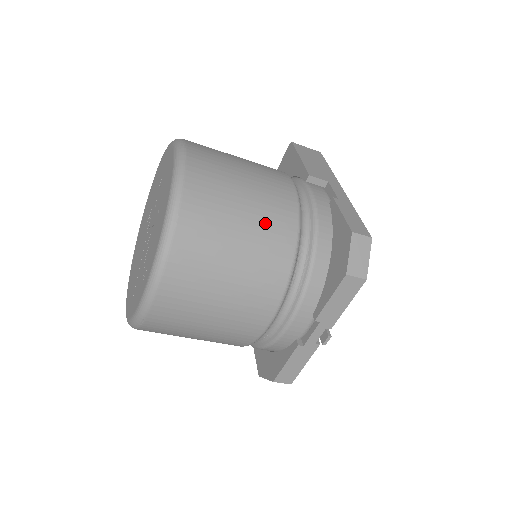
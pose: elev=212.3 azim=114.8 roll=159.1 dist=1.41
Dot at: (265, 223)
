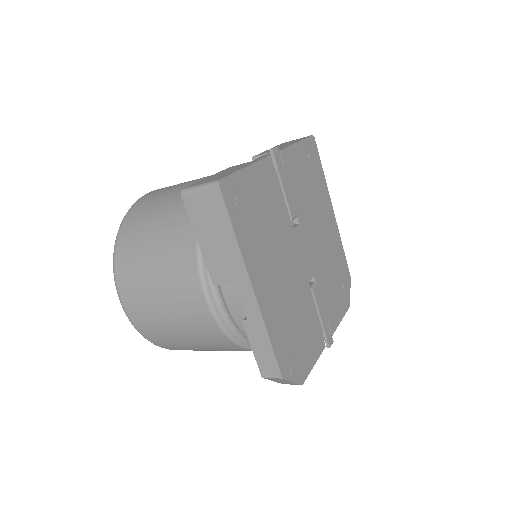
Dot at: (209, 345)
